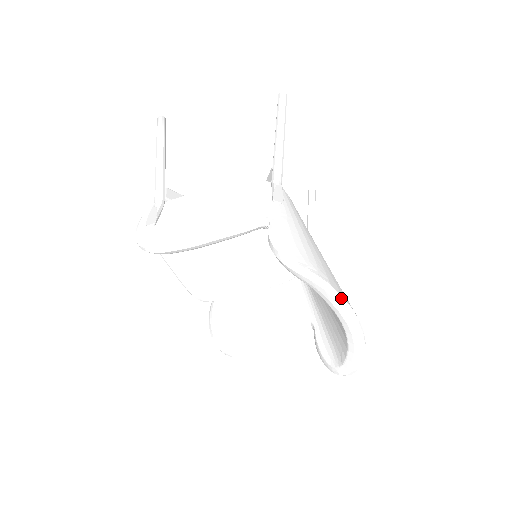
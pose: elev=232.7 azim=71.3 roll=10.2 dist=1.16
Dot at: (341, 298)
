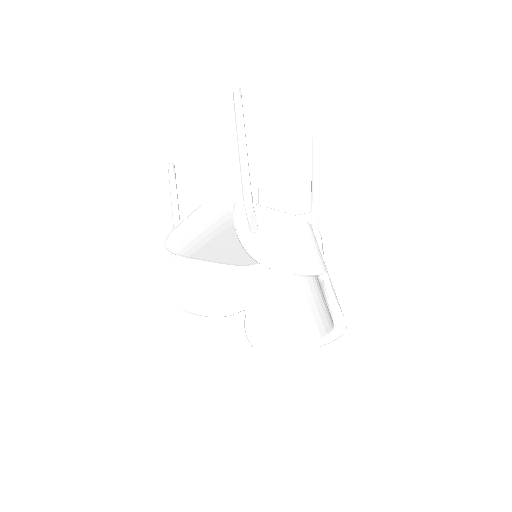
Dot at: occluded
